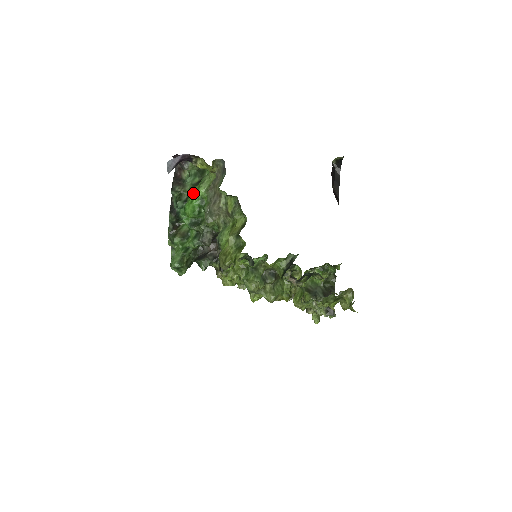
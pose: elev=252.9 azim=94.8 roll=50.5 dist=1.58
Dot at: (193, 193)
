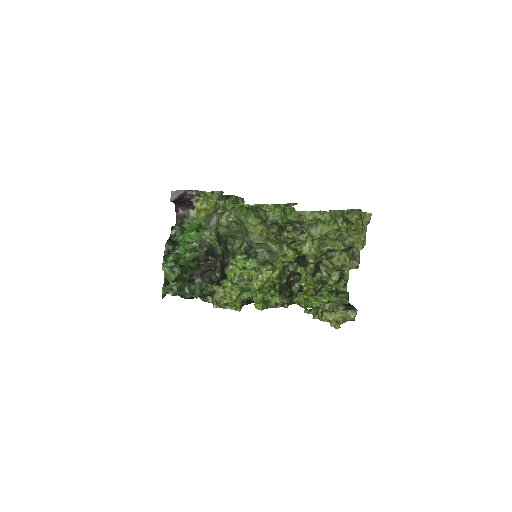
Dot at: occluded
